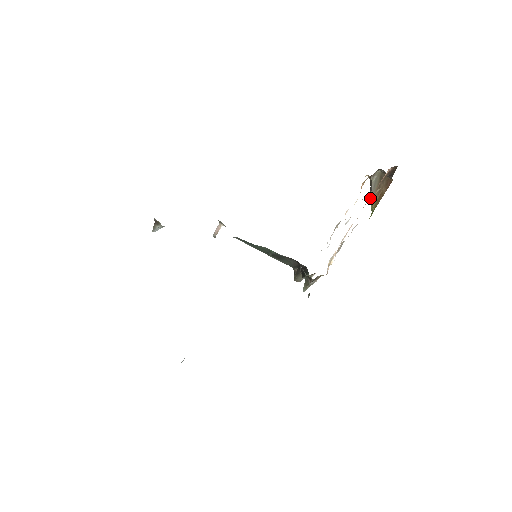
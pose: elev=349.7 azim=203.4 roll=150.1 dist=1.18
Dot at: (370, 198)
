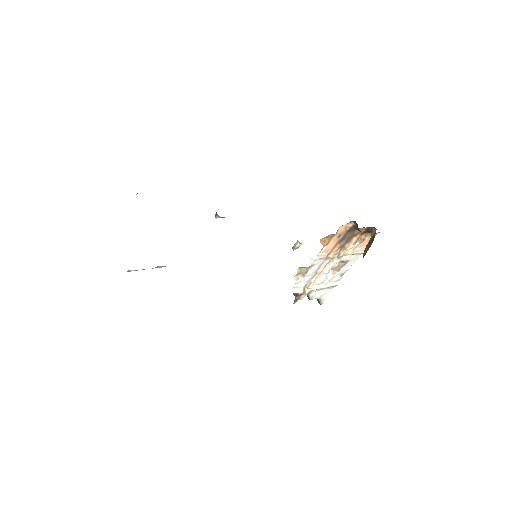
Dot at: (341, 244)
